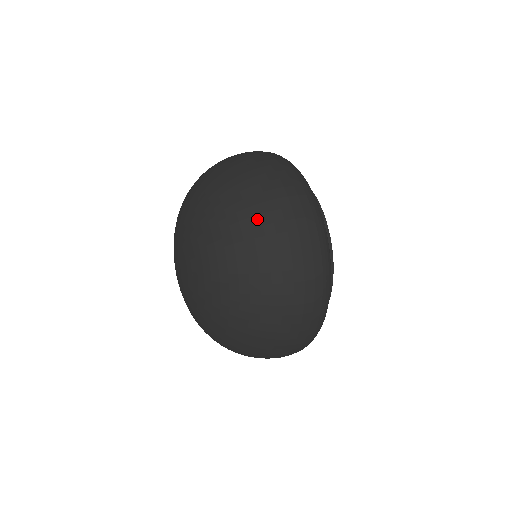
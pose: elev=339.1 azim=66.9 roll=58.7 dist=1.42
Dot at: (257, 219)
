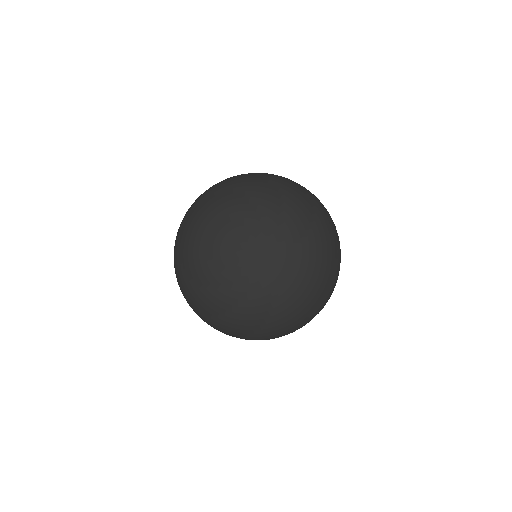
Dot at: (330, 228)
